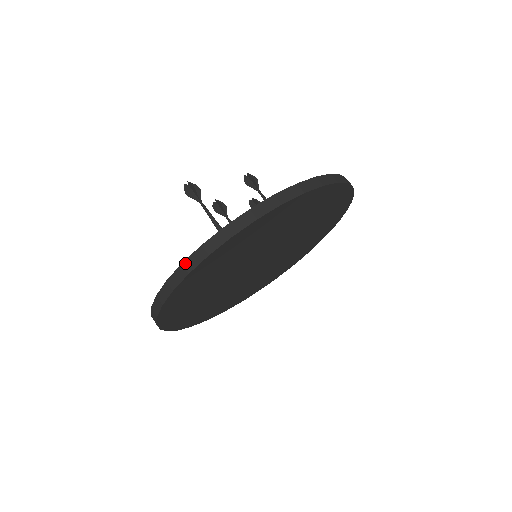
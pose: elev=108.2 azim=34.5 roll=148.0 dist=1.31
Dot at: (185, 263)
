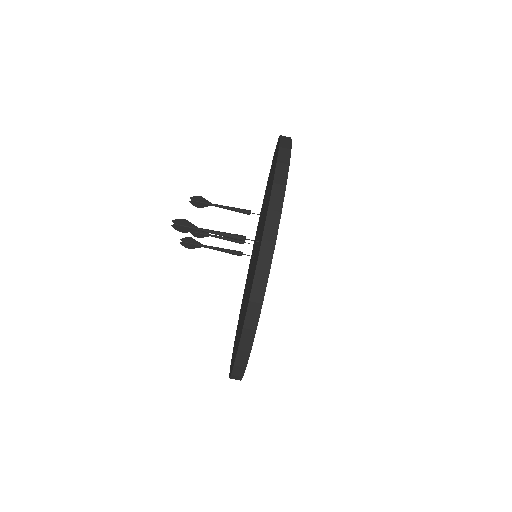
Dot at: (258, 267)
